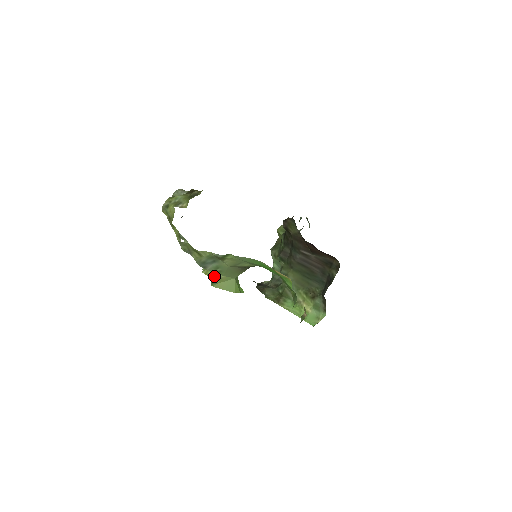
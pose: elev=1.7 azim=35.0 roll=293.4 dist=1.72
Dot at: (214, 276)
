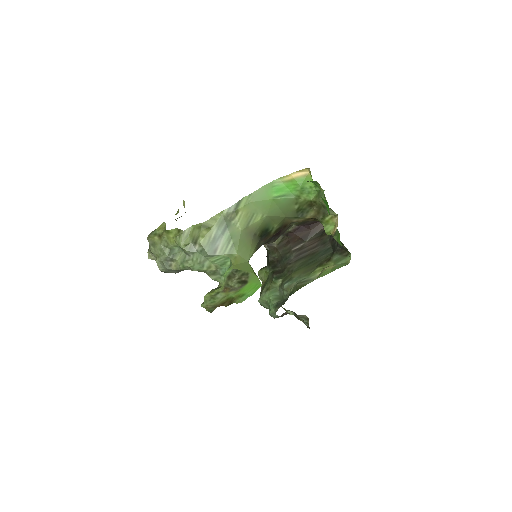
Dot at: (221, 286)
